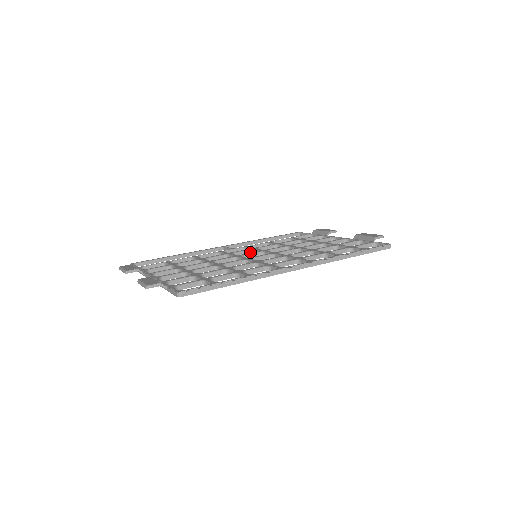
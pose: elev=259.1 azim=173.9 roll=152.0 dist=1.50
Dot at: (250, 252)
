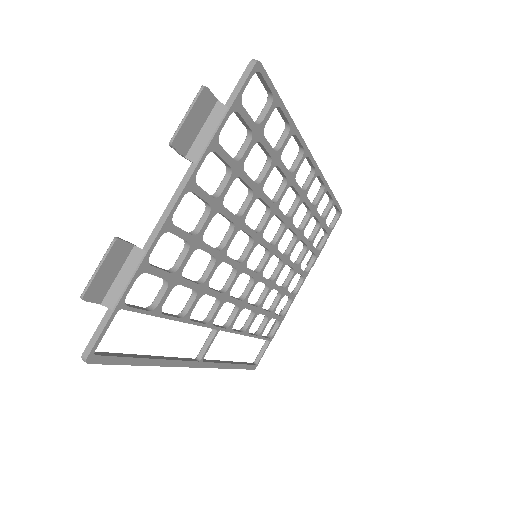
Dot at: (240, 300)
